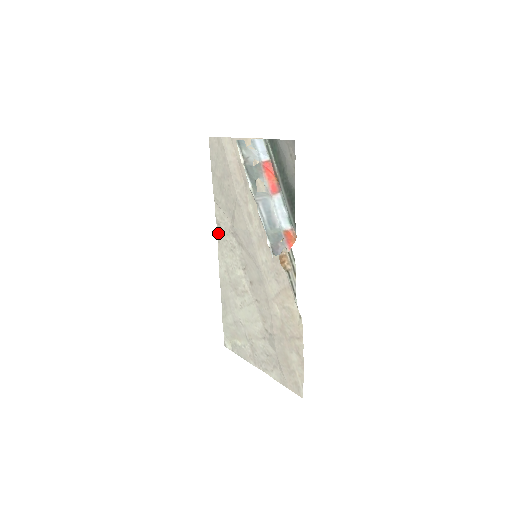
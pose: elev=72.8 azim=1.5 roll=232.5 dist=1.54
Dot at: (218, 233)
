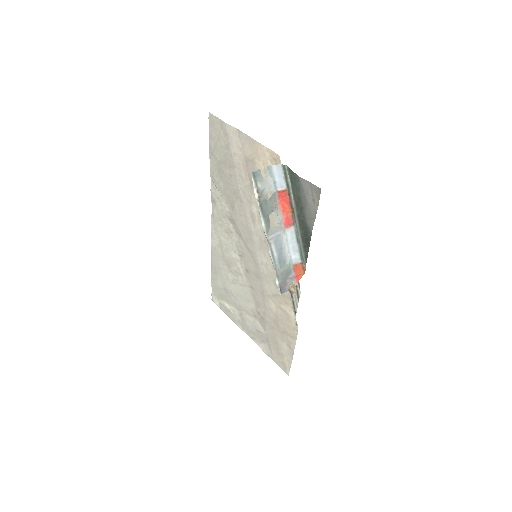
Dot at: (212, 209)
